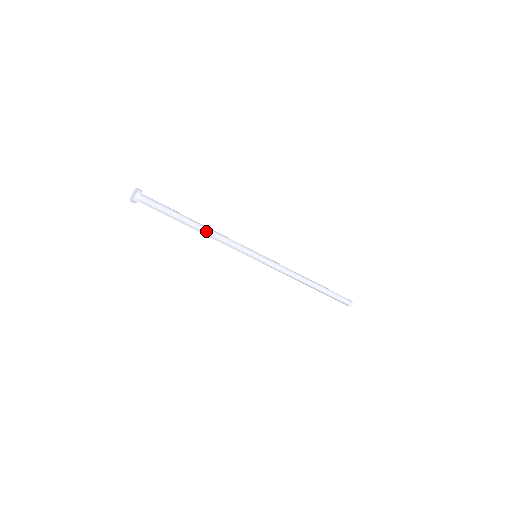
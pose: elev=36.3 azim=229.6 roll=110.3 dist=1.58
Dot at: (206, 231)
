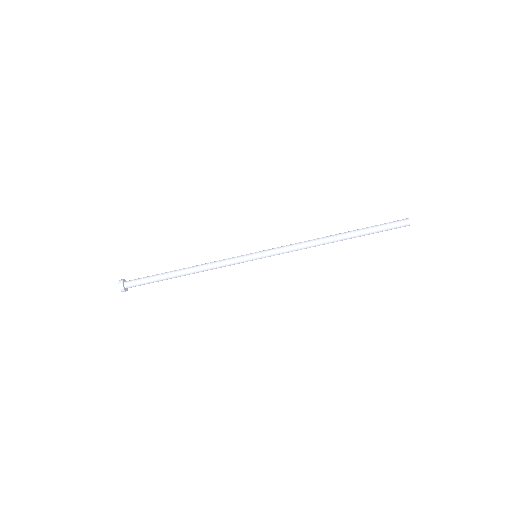
Dot at: (192, 267)
